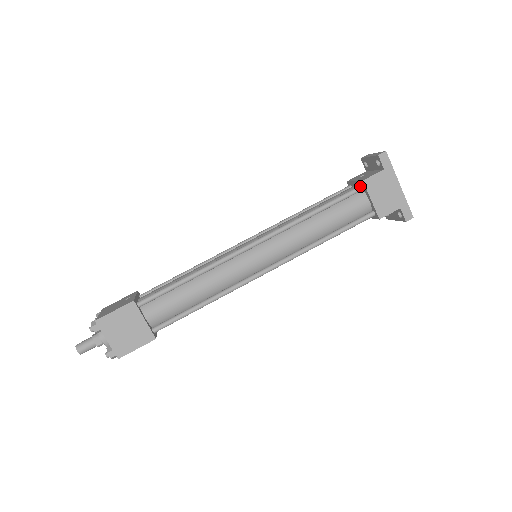
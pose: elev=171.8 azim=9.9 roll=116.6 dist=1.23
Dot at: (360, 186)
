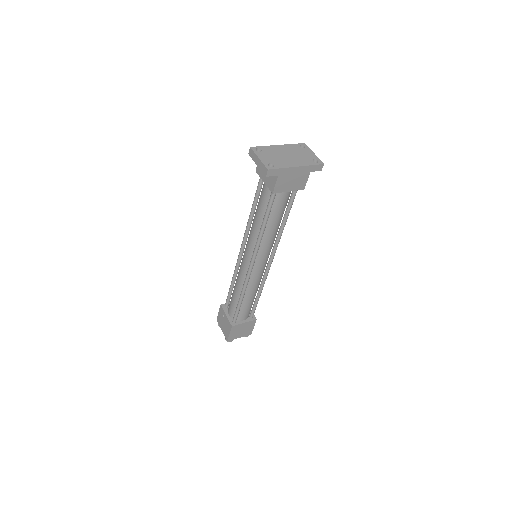
Dot at: (273, 193)
